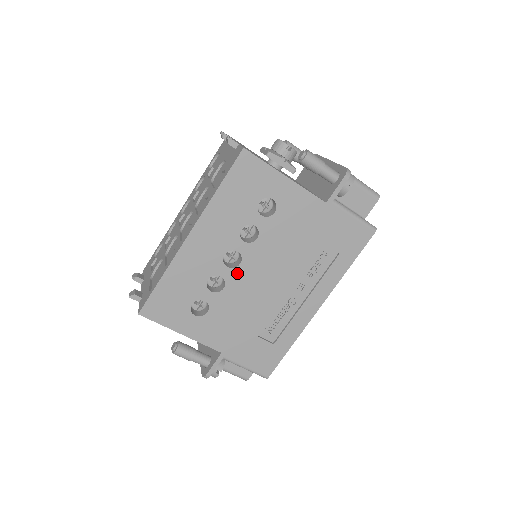
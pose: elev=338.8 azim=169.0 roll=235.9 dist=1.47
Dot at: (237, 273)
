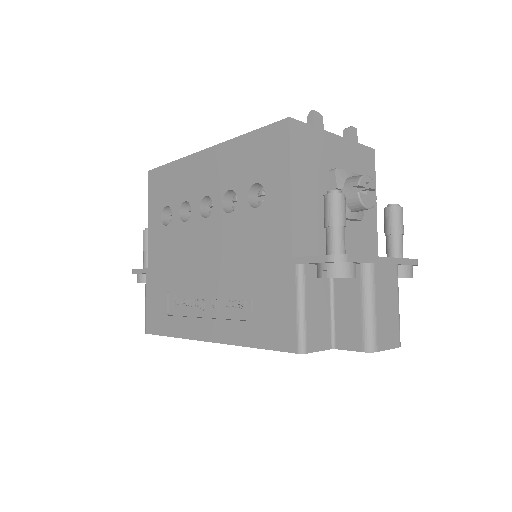
Dot at: (199, 223)
